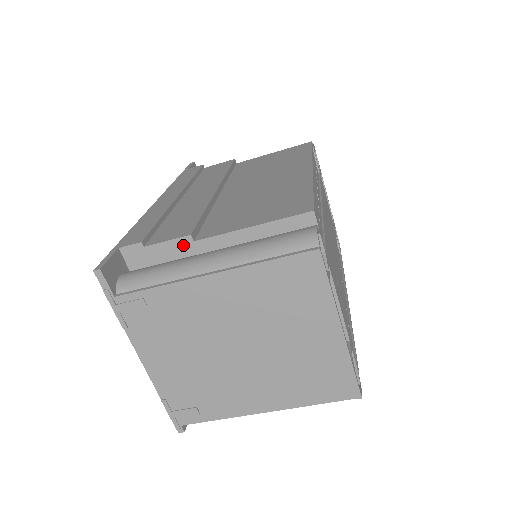
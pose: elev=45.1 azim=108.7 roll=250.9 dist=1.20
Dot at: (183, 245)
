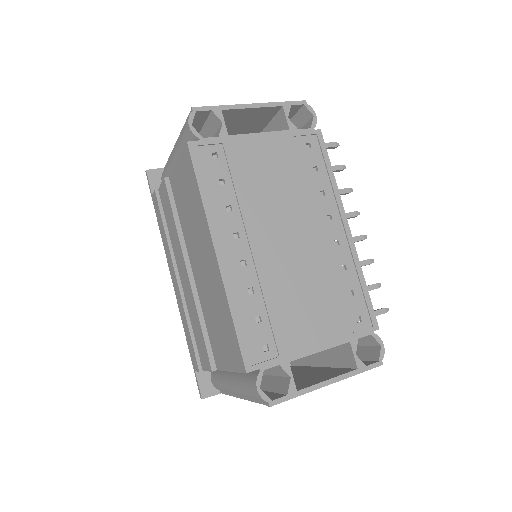
Dot at: occluded
